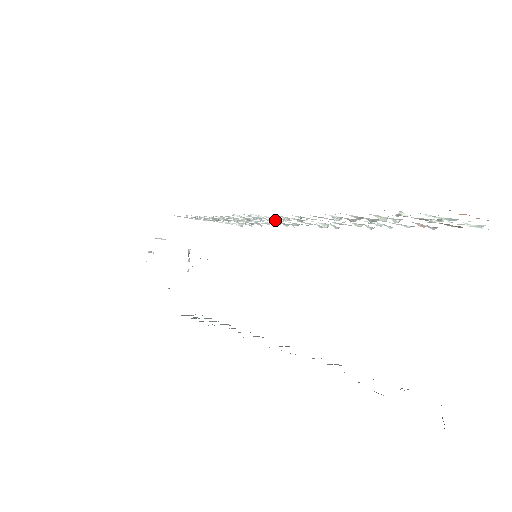
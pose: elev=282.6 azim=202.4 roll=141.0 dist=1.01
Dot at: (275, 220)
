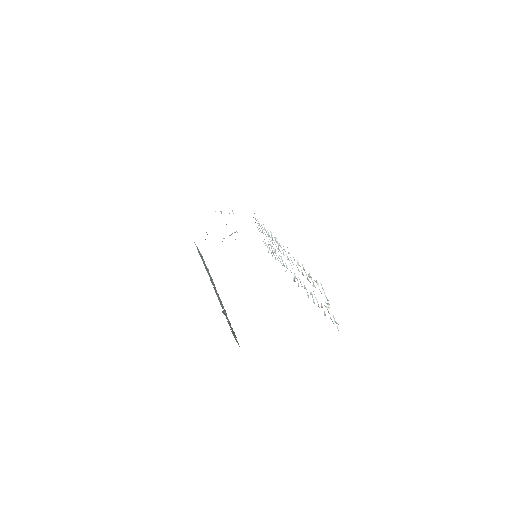
Dot at: occluded
